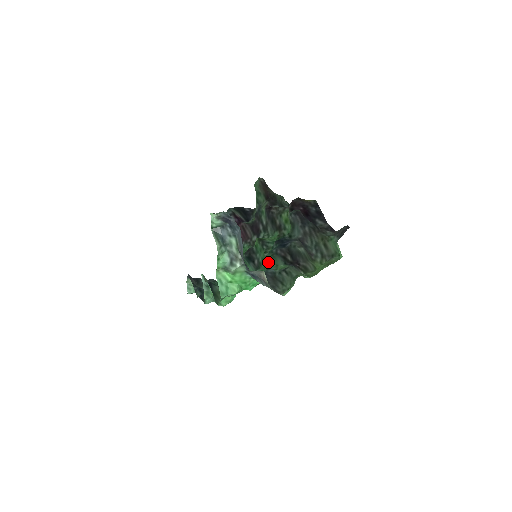
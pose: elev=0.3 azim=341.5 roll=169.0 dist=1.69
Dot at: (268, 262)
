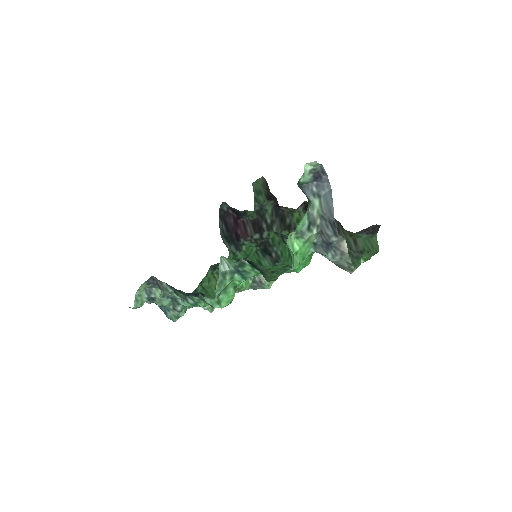
Dot at: occluded
